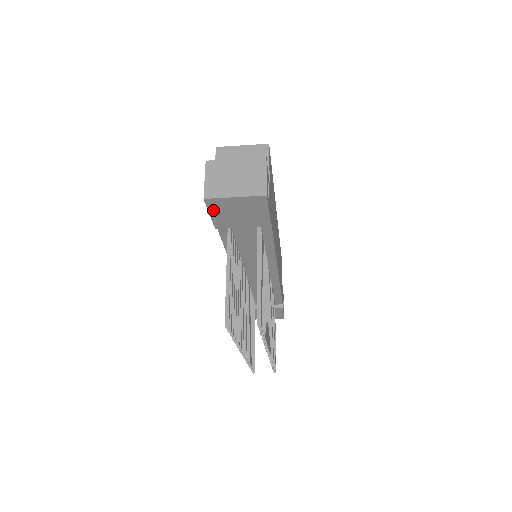
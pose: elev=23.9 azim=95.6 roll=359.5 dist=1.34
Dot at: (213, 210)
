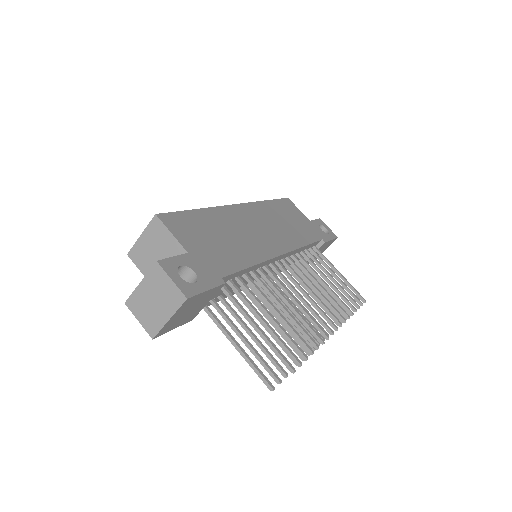
Dot at: (171, 329)
